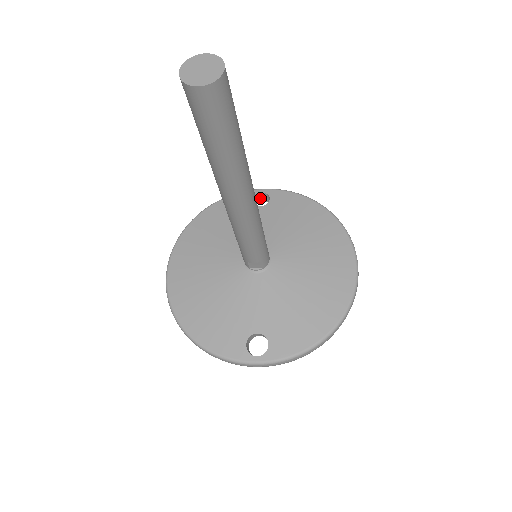
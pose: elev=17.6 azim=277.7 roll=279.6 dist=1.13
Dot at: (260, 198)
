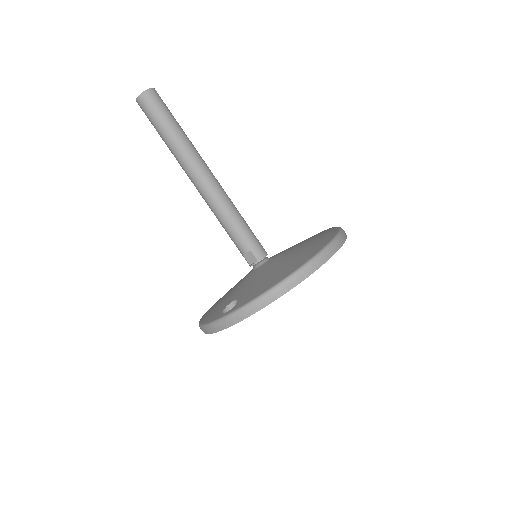
Dot at: occluded
